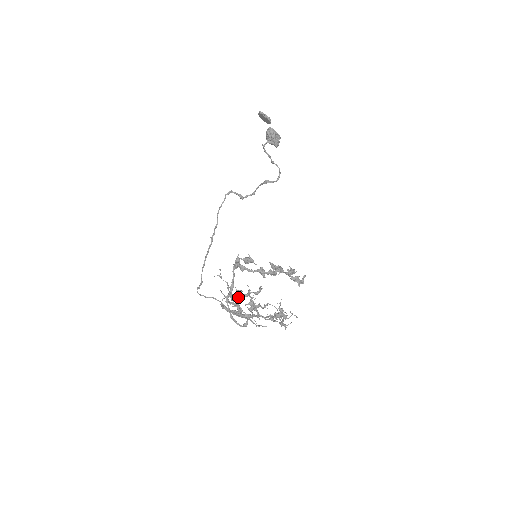
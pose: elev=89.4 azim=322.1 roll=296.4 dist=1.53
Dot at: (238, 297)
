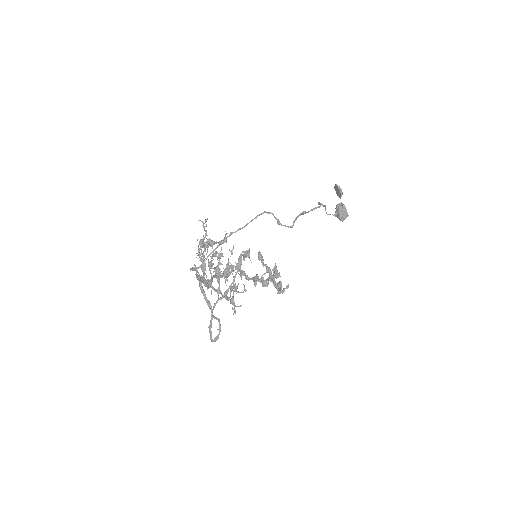
Dot at: (206, 247)
